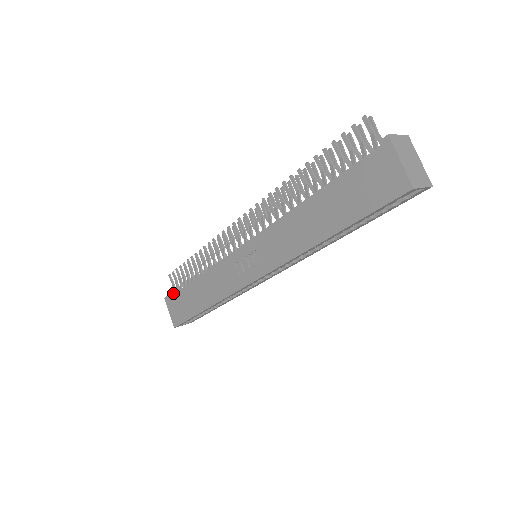
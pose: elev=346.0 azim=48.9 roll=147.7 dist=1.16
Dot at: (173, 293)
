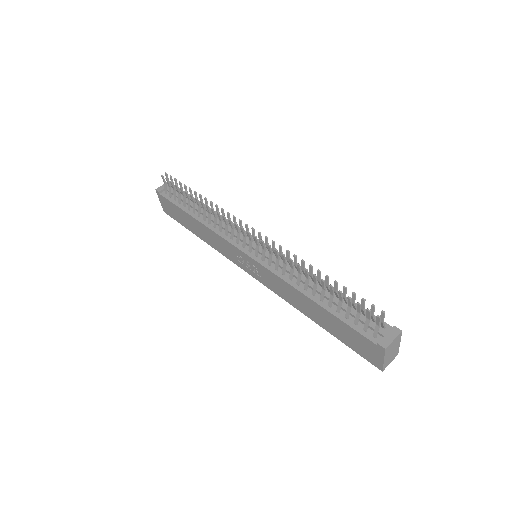
Dot at: (165, 192)
